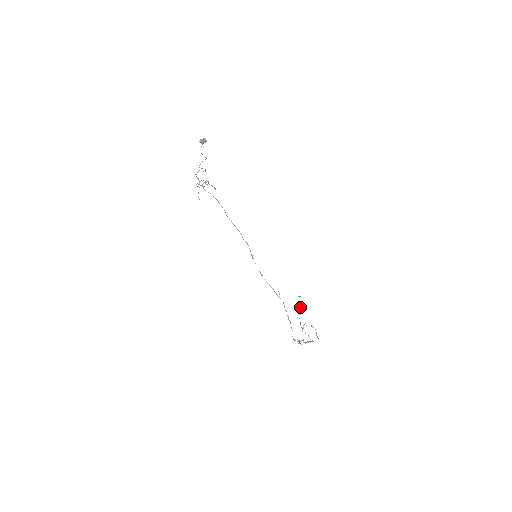
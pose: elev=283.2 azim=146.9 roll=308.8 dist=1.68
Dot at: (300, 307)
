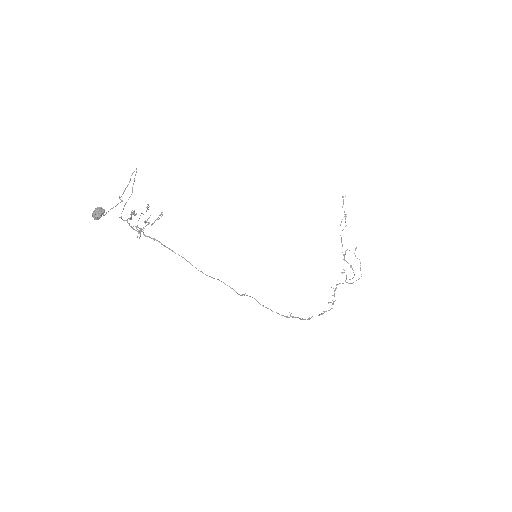
Dot at: (345, 214)
